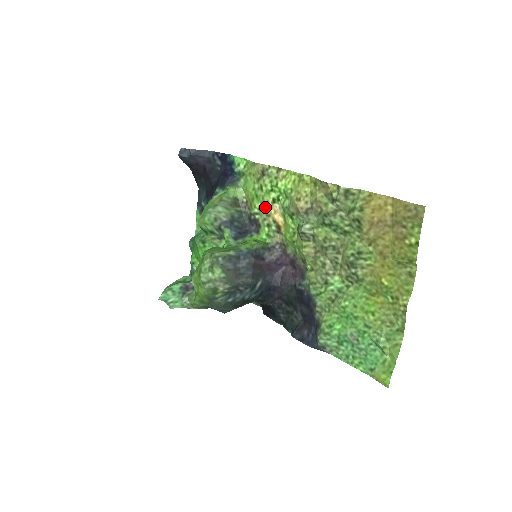
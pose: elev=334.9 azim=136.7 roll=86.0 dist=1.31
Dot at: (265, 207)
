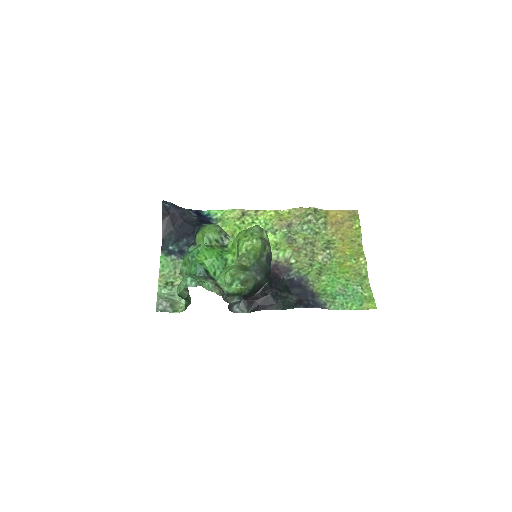
Dot at: occluded
